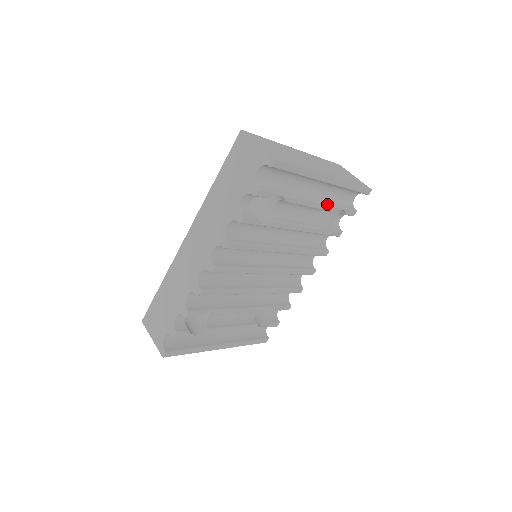
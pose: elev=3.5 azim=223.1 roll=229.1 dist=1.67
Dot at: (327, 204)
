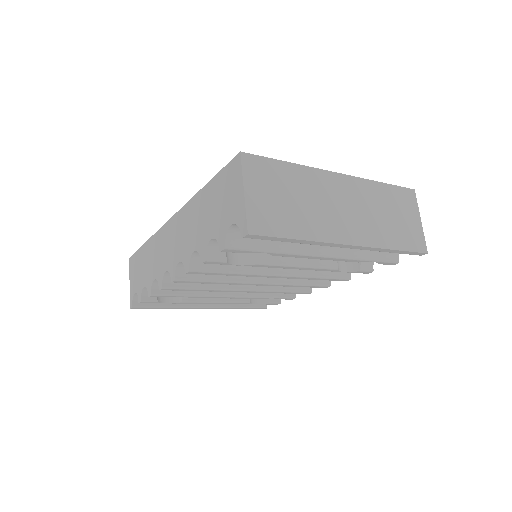
Dot at: (346, 258)
